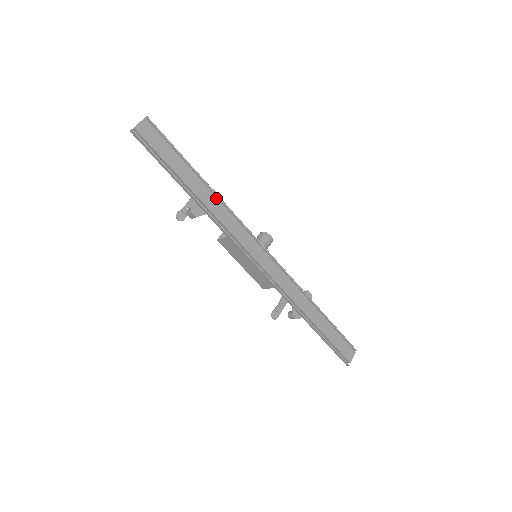
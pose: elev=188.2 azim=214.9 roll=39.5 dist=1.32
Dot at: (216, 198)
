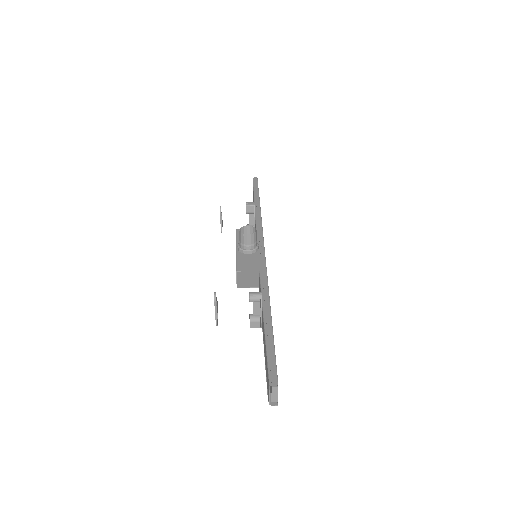
Dot at: occluded
